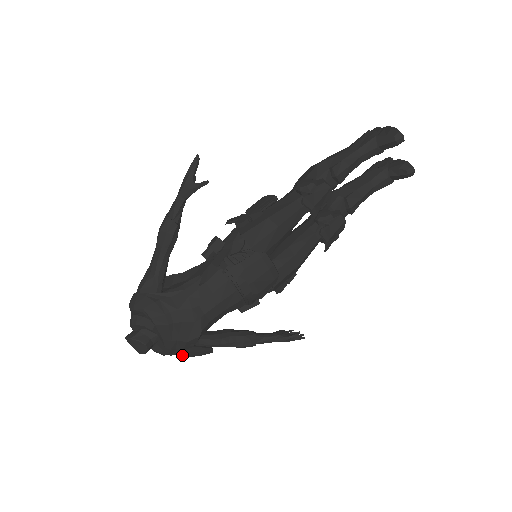
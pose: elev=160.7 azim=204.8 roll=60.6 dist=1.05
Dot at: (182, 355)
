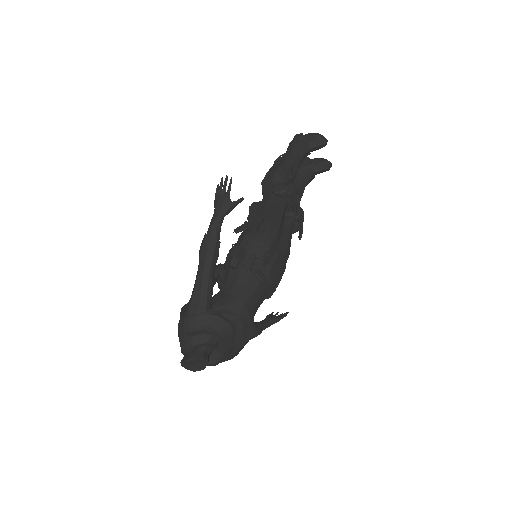
Dot at: (228, 359)
